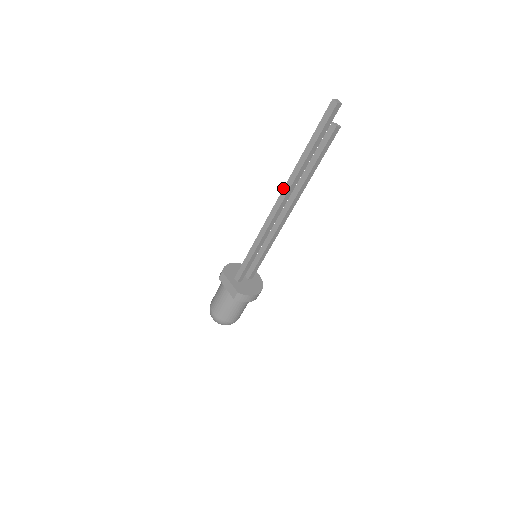
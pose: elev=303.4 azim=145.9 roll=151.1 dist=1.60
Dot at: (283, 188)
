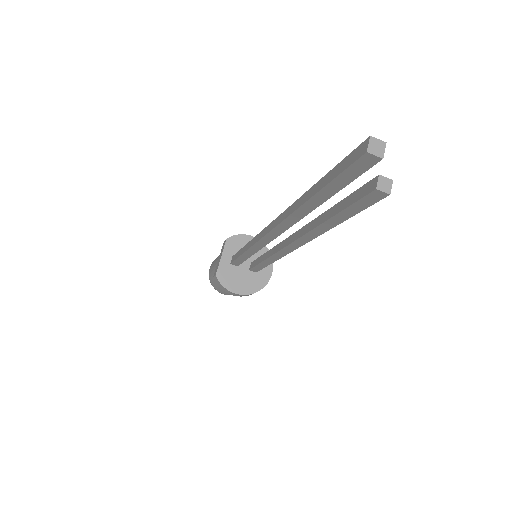
Dot at: occluded
